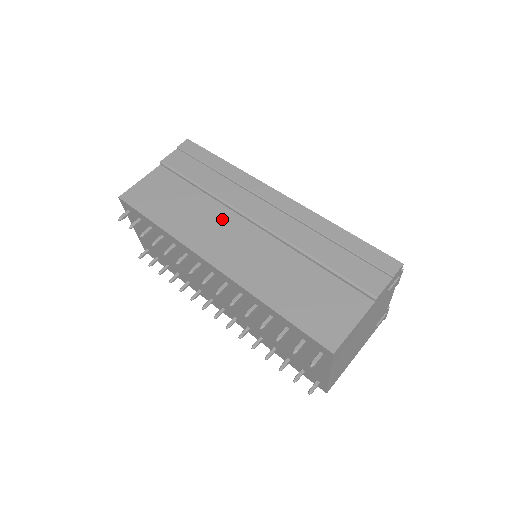
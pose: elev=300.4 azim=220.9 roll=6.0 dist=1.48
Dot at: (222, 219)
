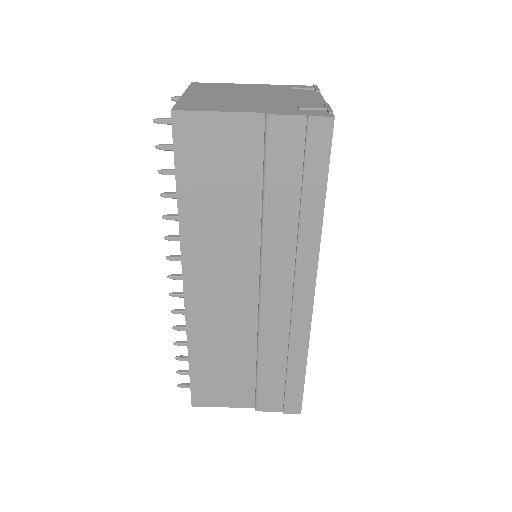
Dot at: (241, 259)
